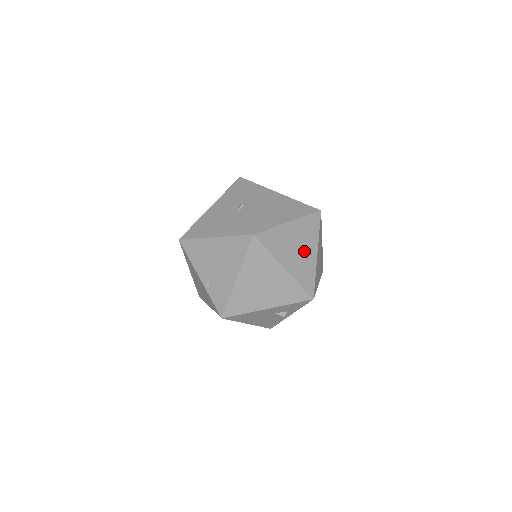
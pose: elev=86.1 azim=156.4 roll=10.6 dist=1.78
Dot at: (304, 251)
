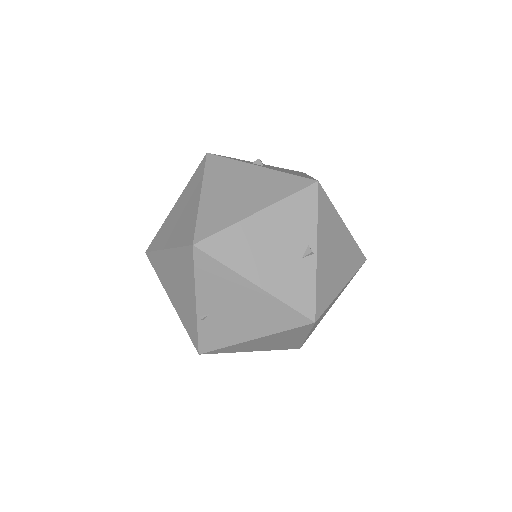
Dot at: (328, 309)
